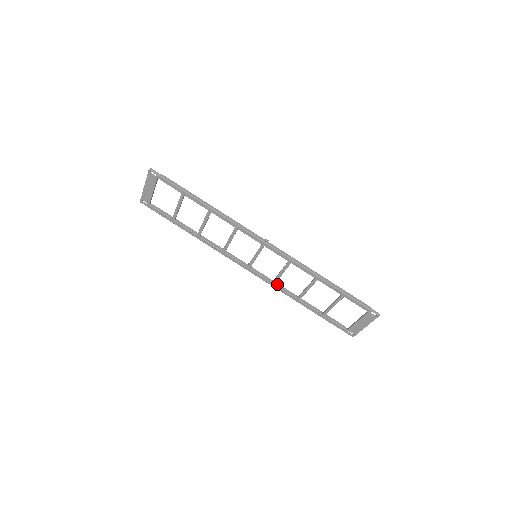
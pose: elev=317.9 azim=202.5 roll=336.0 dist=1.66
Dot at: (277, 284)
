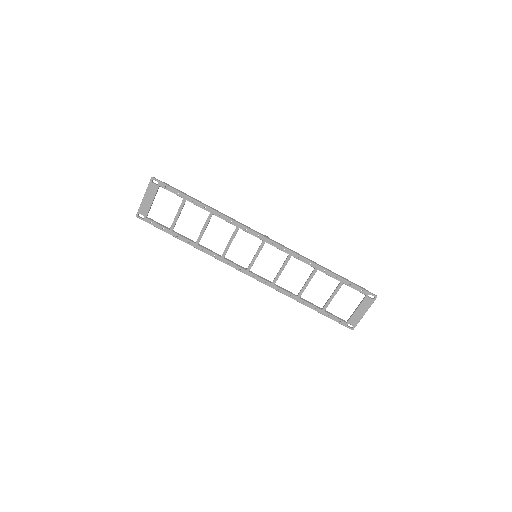
Dot at: (276, 285)
